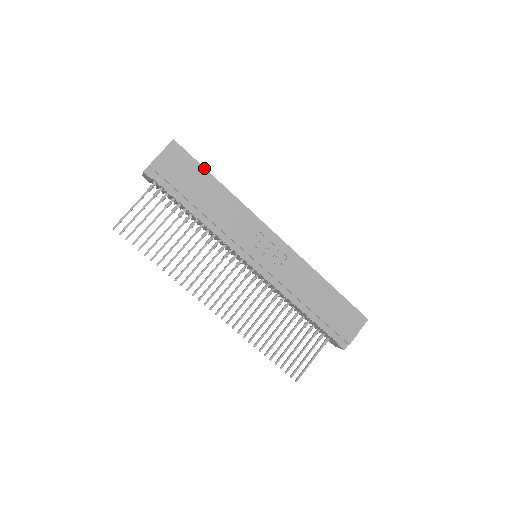
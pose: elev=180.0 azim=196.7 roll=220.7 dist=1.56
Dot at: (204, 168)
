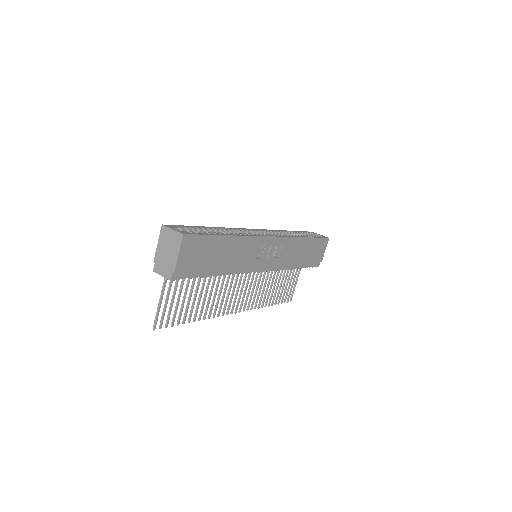
Dot at: (214, 235)
